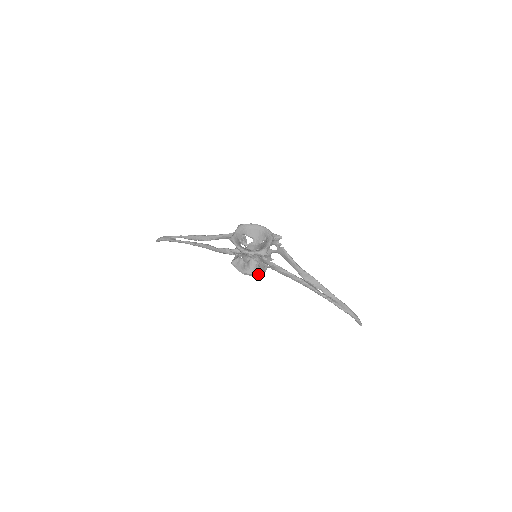
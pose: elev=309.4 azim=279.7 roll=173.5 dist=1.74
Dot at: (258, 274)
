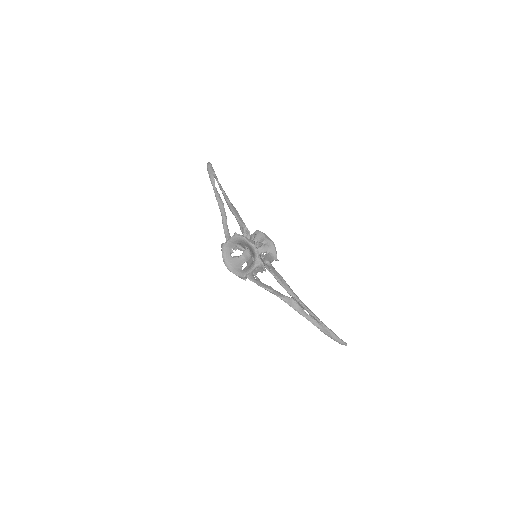
Dot at: occluded
